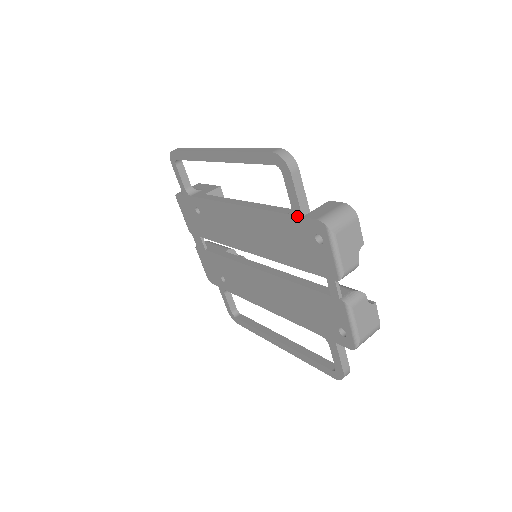
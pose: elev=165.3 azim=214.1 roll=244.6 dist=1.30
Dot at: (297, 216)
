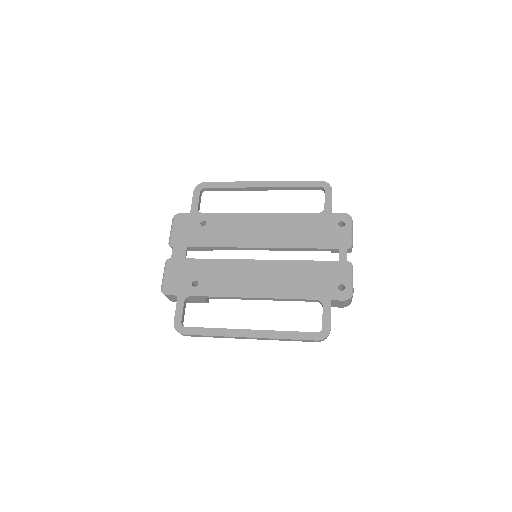
Dot at: (327, 213)
